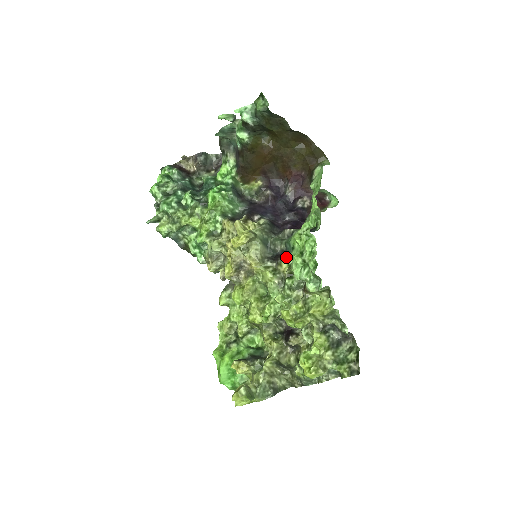
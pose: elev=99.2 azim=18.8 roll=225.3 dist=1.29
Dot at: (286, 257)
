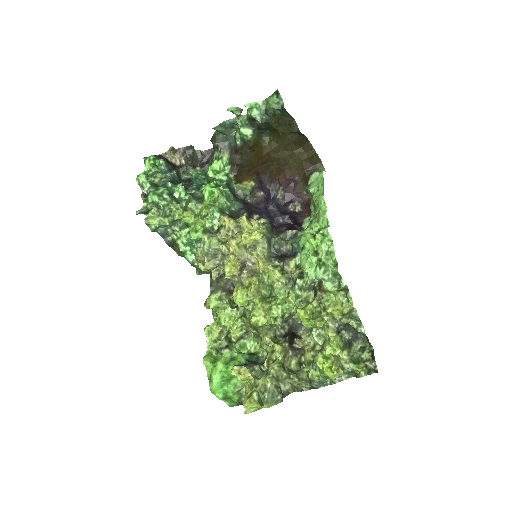
Dot at: (293, 257)
